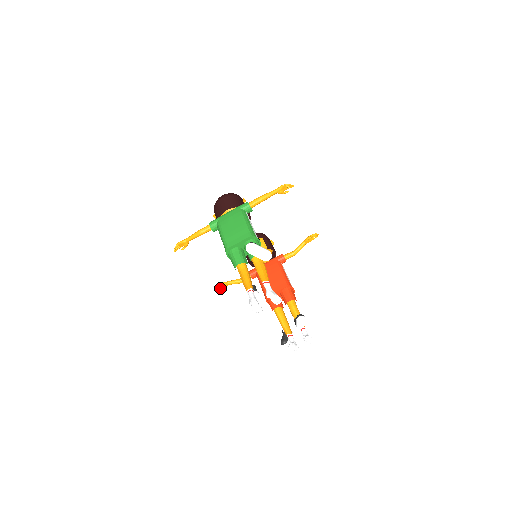
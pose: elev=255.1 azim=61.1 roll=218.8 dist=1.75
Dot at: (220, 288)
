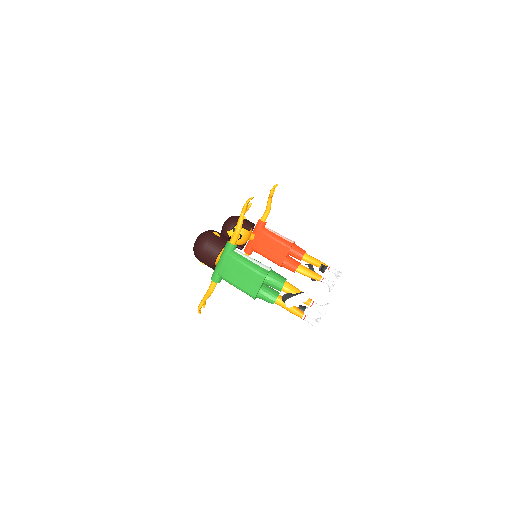
Dot at: occluded
